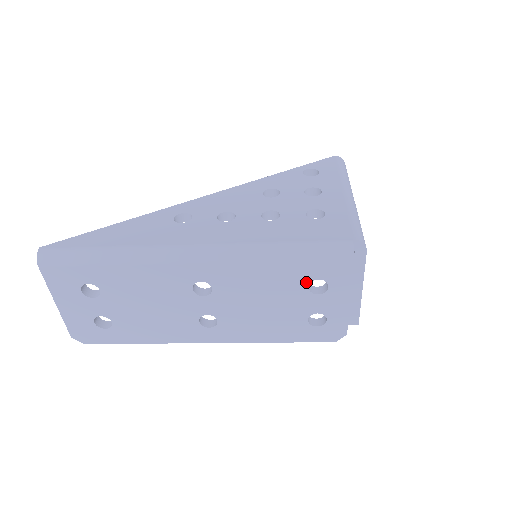
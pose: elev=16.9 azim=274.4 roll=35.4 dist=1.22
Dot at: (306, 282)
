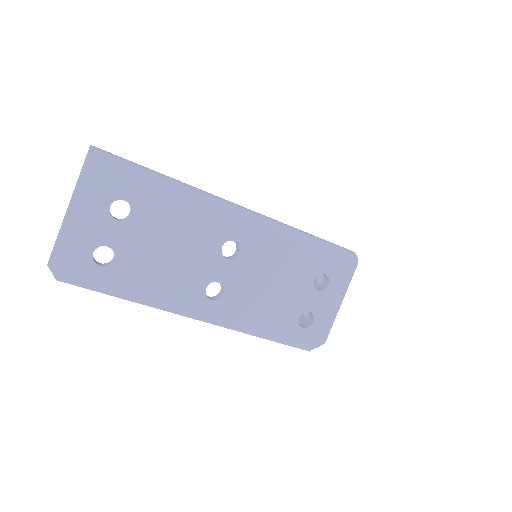
Dot at: (315, 274)
